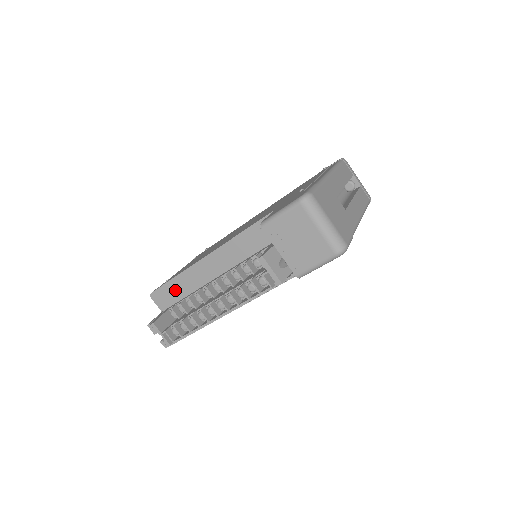
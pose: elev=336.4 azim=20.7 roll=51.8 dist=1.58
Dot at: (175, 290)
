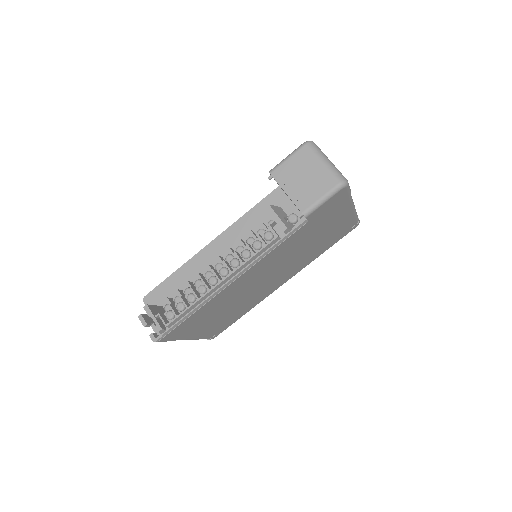
Dot at: (172, 288)
